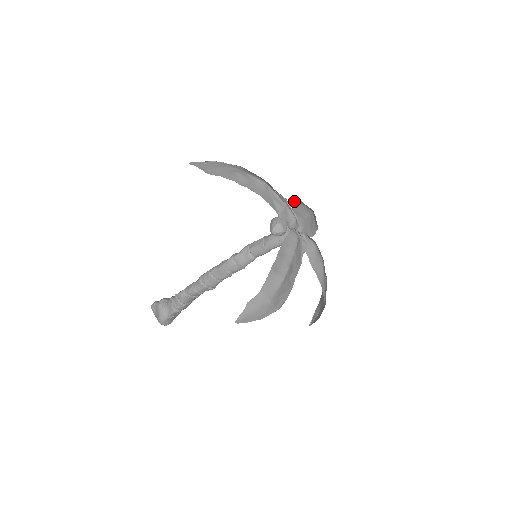
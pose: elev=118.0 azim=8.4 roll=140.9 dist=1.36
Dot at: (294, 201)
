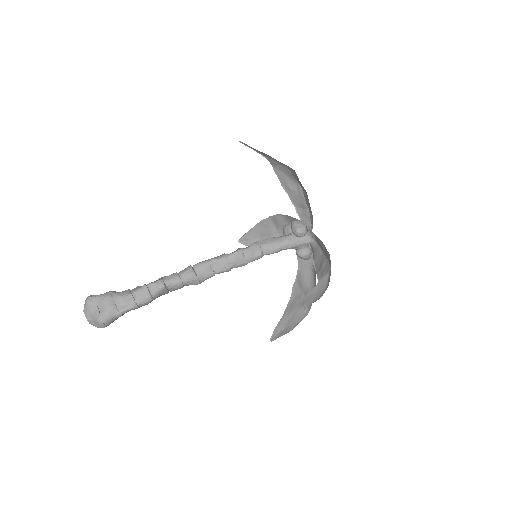
Dot at: (288, 216)
